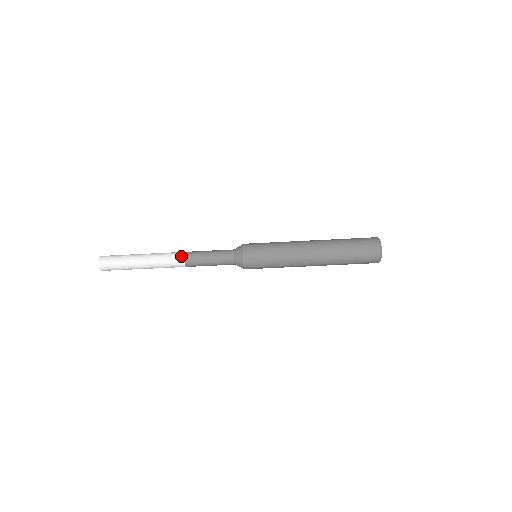
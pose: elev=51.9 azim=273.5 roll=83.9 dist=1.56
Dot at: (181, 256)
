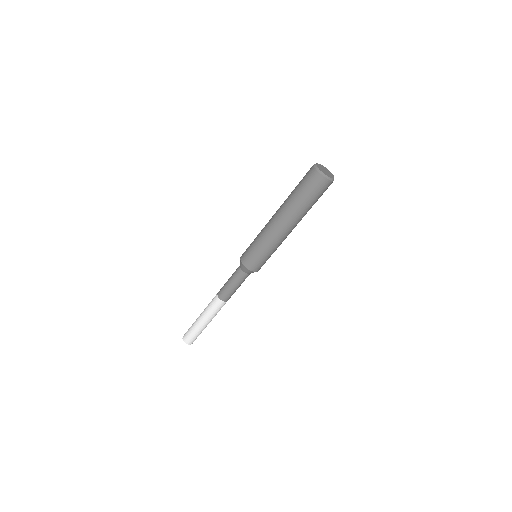
Dot at: (216, 296)
